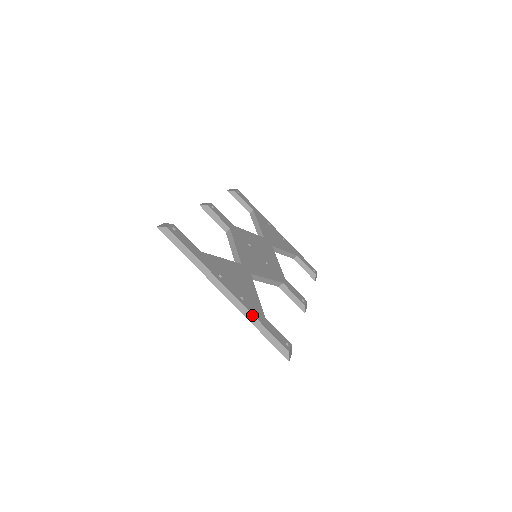
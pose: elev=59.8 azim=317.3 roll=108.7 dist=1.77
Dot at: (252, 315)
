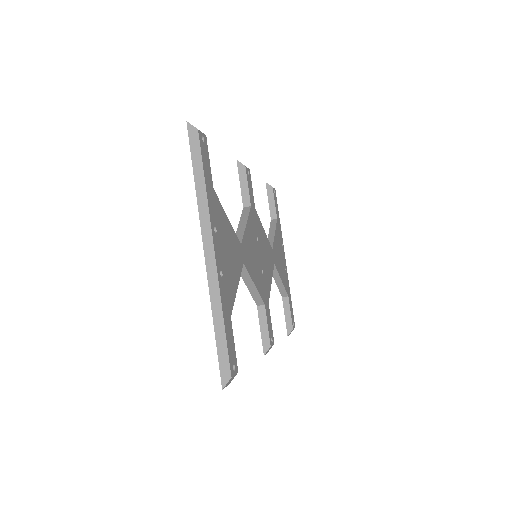
Dot at: (220, 300)
